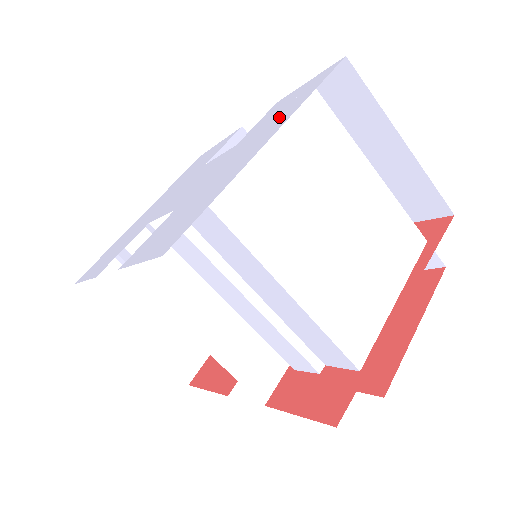
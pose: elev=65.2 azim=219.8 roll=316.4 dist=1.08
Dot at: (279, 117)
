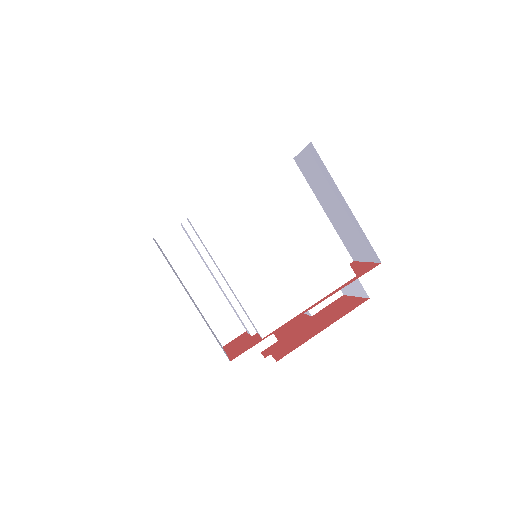
Dot at: occluded
